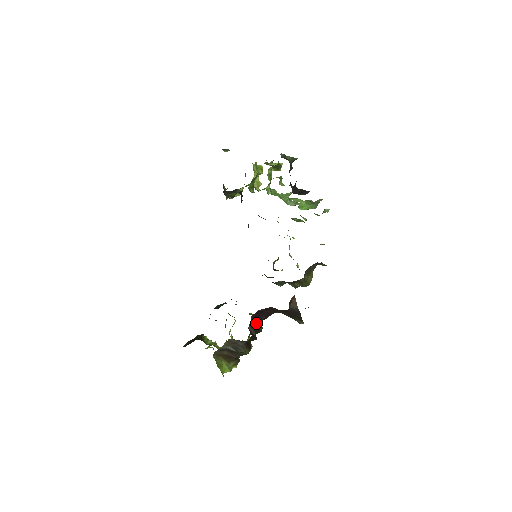
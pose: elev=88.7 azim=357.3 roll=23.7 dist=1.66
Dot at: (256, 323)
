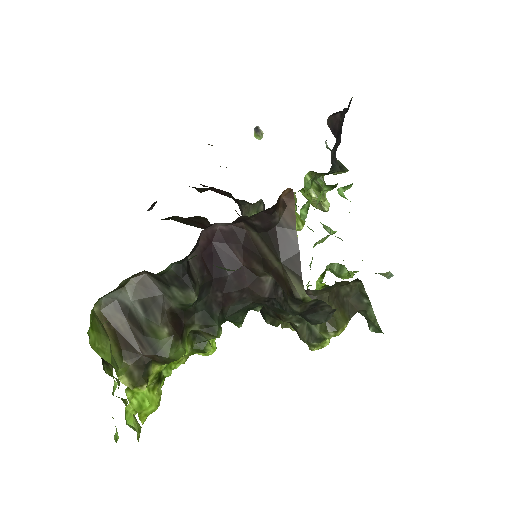
Dot at: (208, 270)
